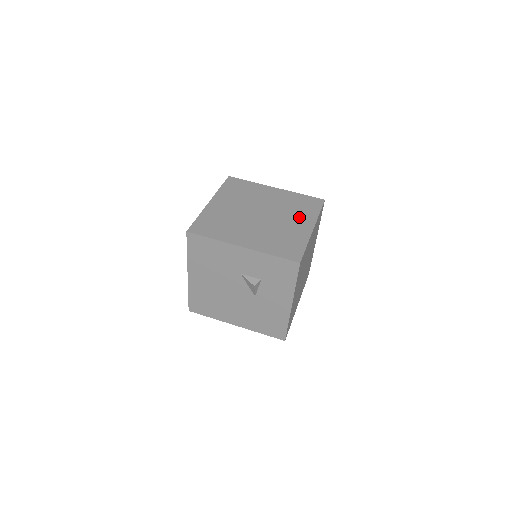
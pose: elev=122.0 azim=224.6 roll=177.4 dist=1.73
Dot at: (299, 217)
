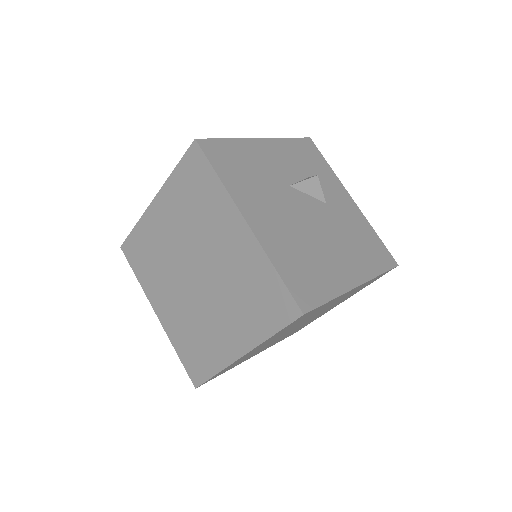
Dot at: (237, 321)
